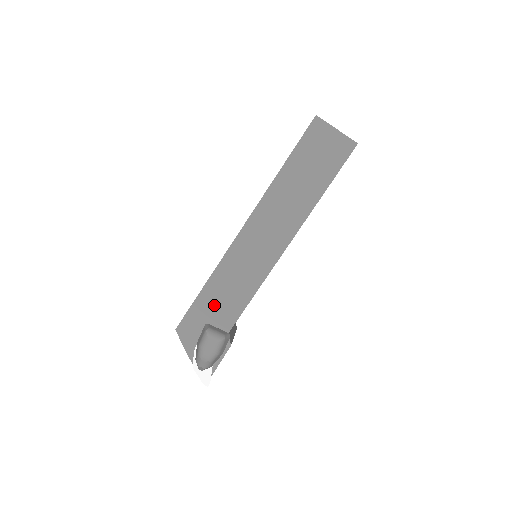
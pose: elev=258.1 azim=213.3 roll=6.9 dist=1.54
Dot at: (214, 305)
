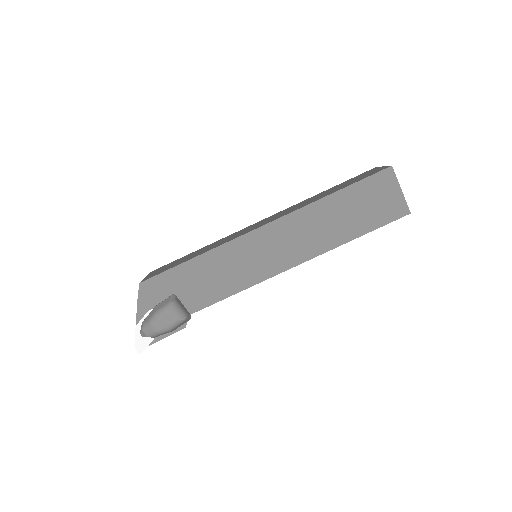
Dot at: (193, 281)
